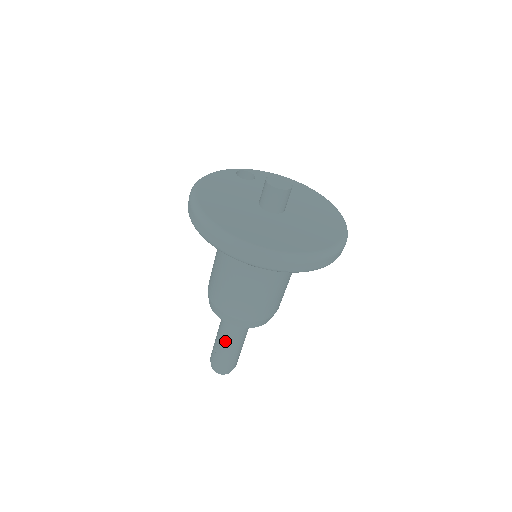
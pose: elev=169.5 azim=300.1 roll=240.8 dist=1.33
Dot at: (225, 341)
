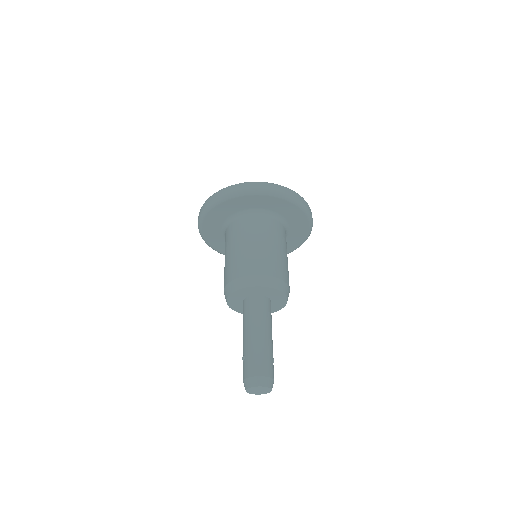
Dot at: (248, 334)
